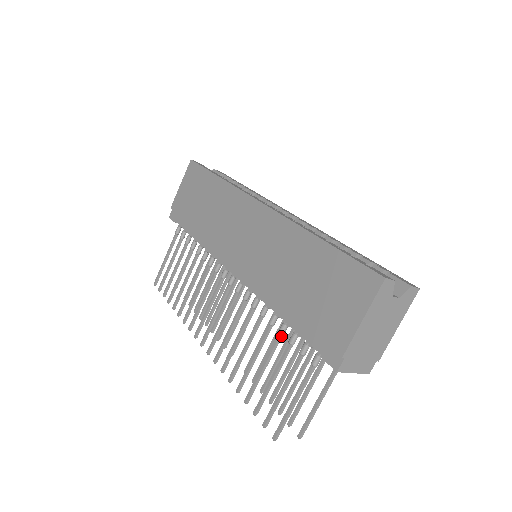
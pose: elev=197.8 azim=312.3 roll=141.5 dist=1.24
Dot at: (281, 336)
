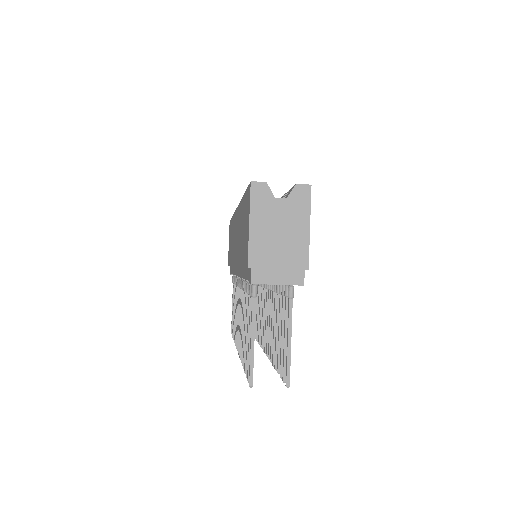
Dot at: occluded
